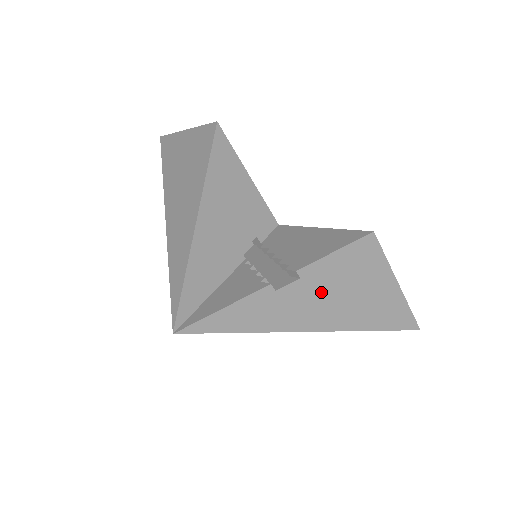
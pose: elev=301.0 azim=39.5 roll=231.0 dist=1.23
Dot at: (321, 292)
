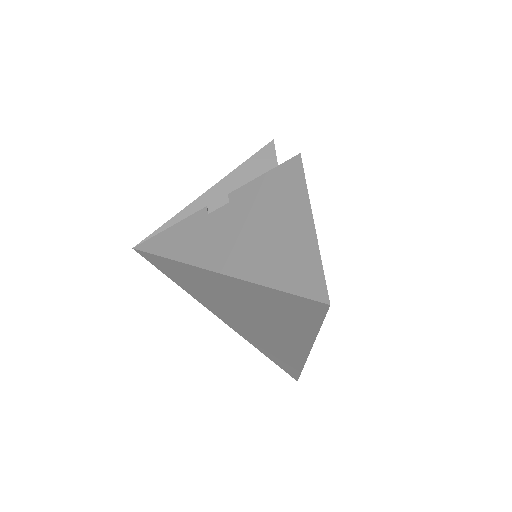
Dot at: (240, 222)
